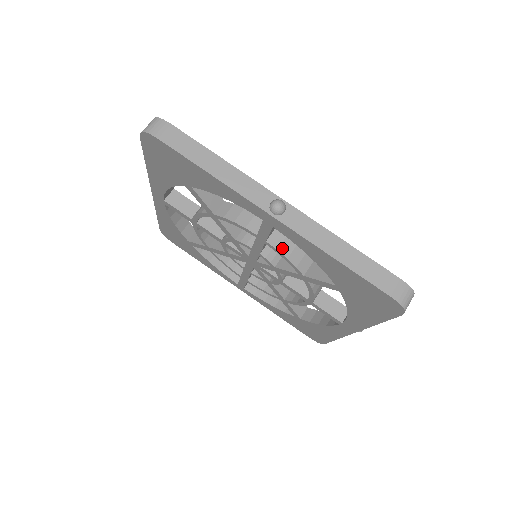
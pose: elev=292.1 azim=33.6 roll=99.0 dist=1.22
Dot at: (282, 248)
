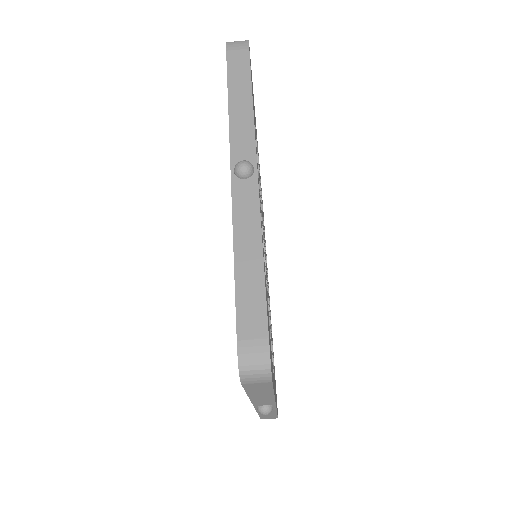
Dot at: occluded
